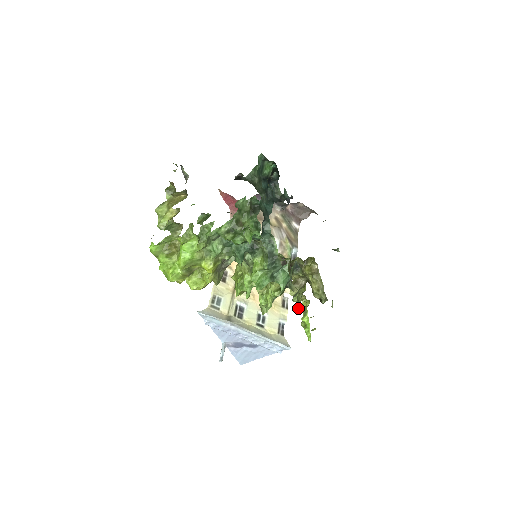
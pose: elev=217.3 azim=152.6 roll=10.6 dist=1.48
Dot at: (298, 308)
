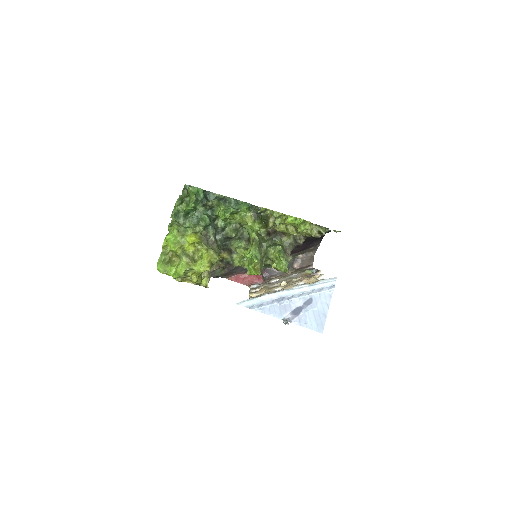
Dot at: (273, 214)
